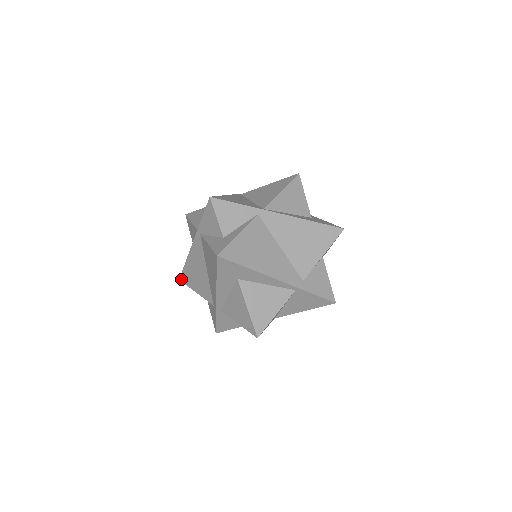
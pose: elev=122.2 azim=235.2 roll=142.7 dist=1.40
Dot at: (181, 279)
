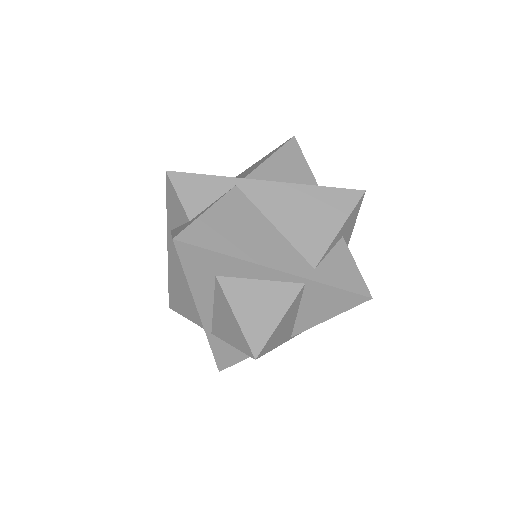
Dot at: (170, 306)
